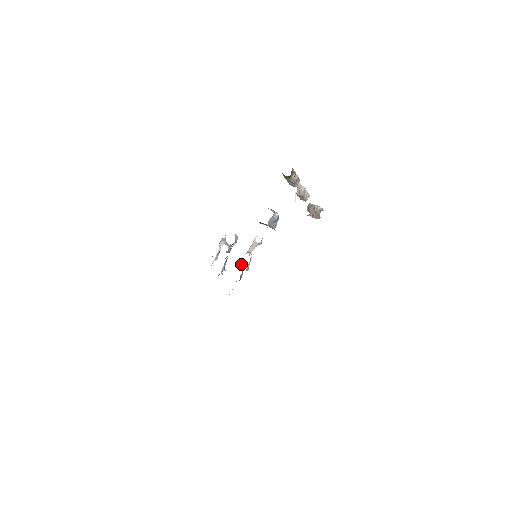
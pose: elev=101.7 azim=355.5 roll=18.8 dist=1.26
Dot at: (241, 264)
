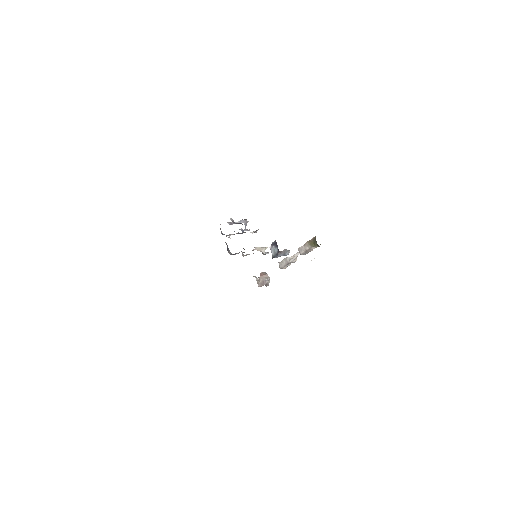
Dot at: occluded
